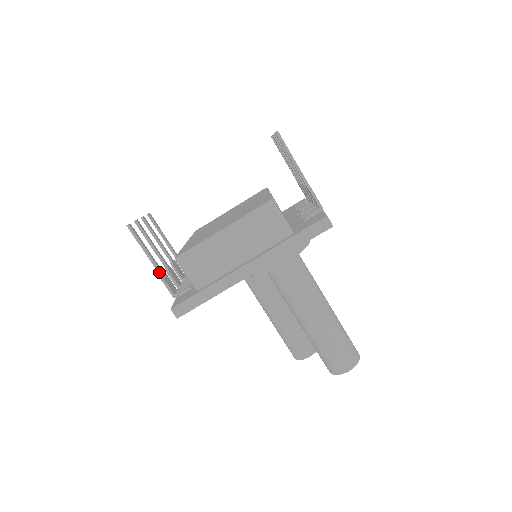
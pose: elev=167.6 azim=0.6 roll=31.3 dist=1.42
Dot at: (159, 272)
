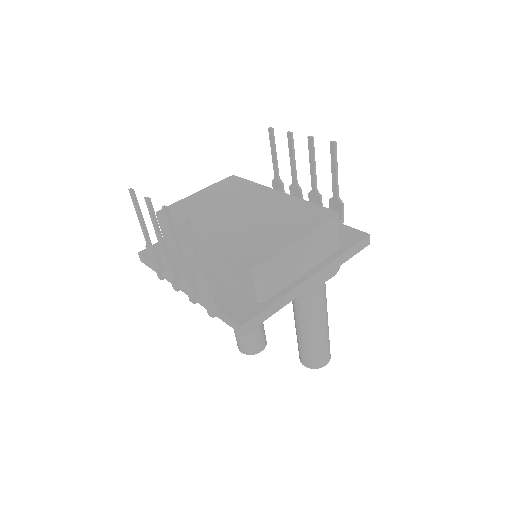
Dot at: (202, 278)
